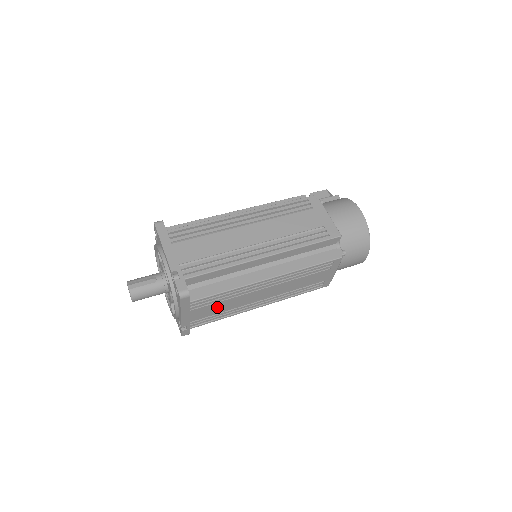
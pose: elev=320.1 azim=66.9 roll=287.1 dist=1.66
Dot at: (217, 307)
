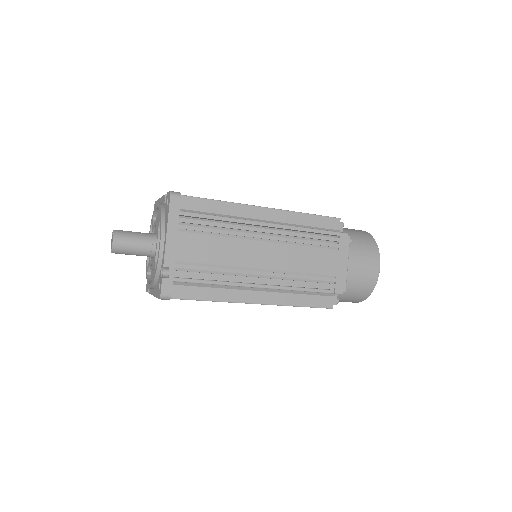
Dot at: (209, 247)
